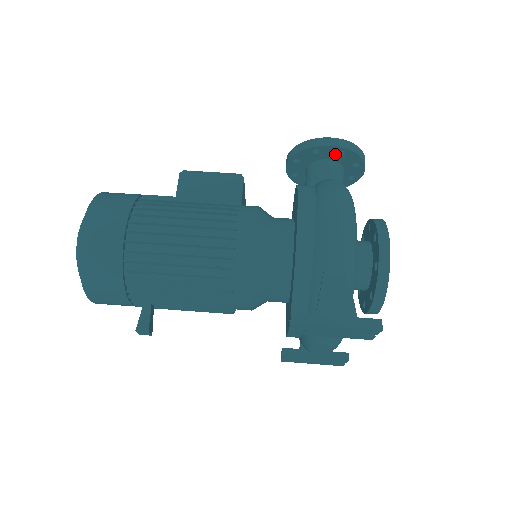
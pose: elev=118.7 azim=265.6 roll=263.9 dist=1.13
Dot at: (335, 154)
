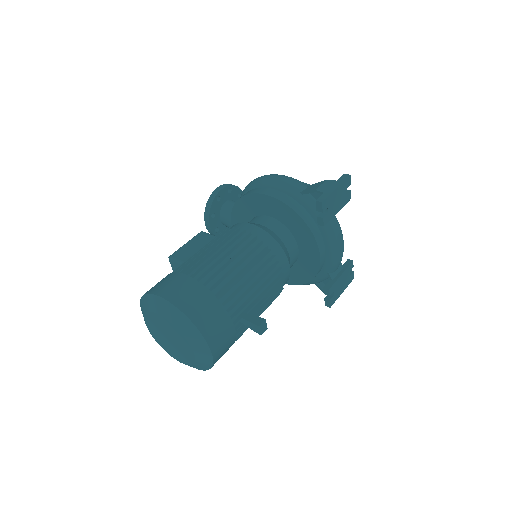
Dot at: (227, 194)
